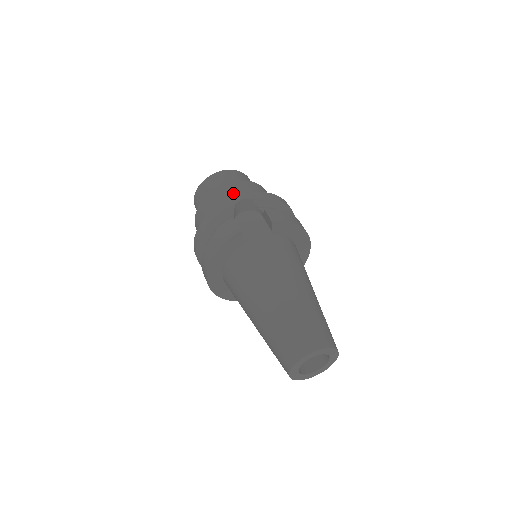
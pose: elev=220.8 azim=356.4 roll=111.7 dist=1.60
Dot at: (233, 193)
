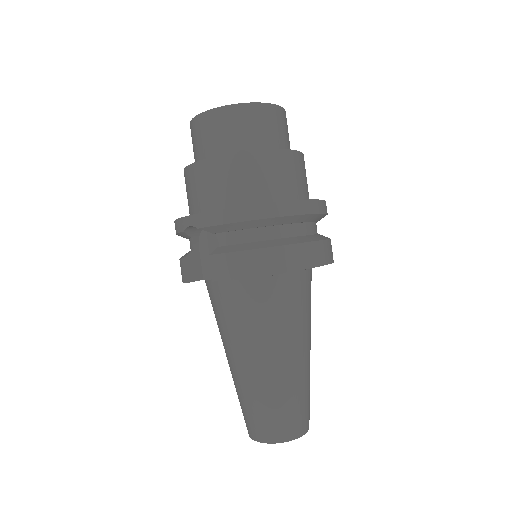
Dot at: (197, 189)
